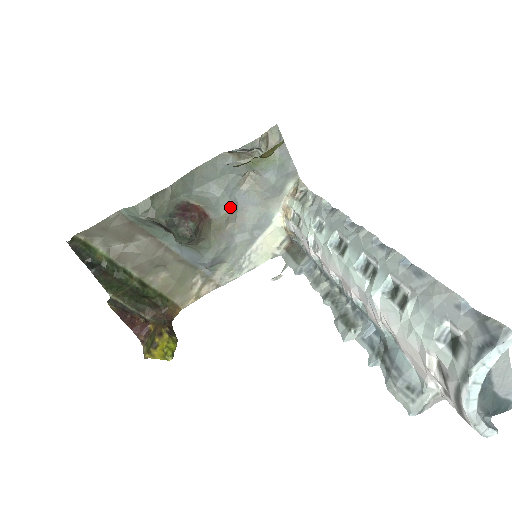
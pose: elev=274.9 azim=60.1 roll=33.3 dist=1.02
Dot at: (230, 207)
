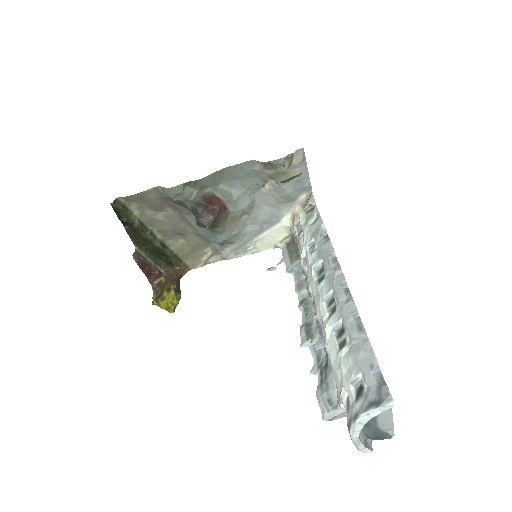
Dot at: (248, 204)
